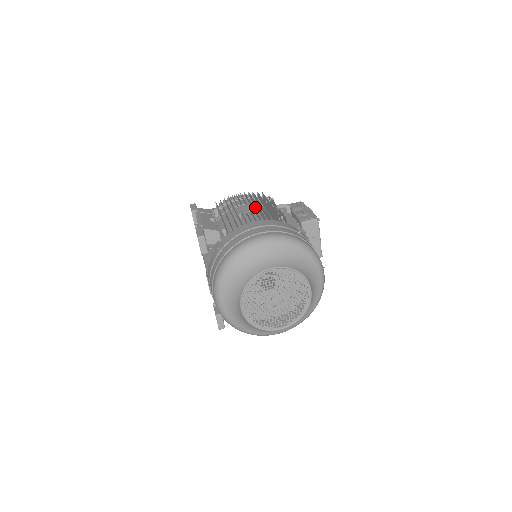
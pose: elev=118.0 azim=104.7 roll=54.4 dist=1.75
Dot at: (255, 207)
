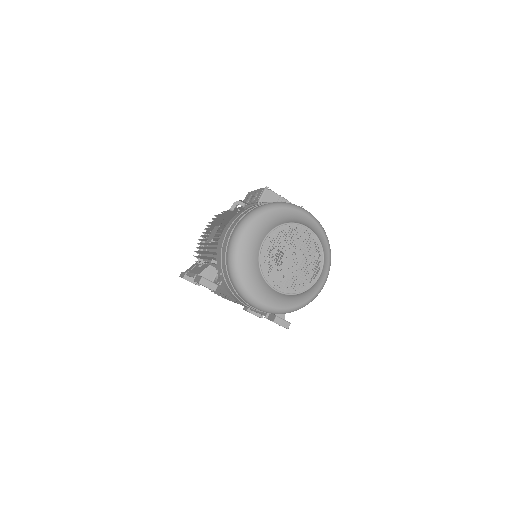
Dot at: (217, 226)
